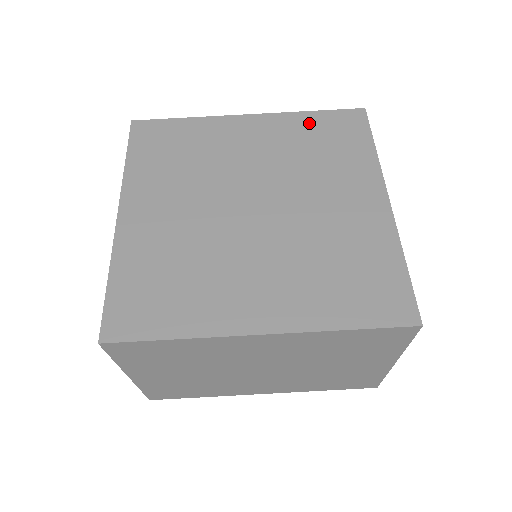
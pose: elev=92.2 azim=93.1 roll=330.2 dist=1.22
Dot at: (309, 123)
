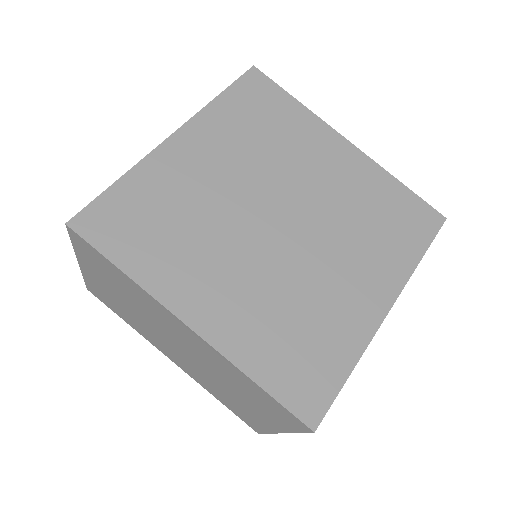
Dot at: (389, 191)
